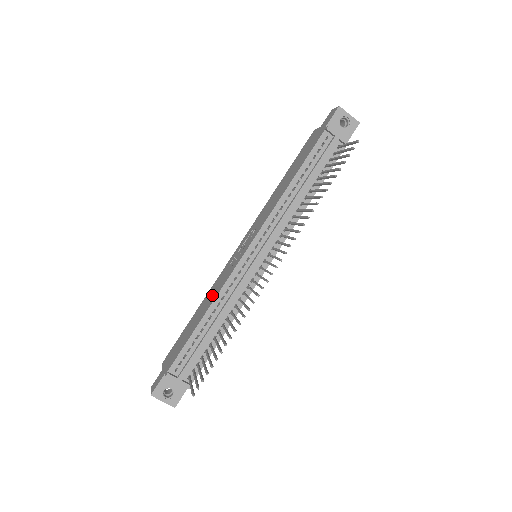
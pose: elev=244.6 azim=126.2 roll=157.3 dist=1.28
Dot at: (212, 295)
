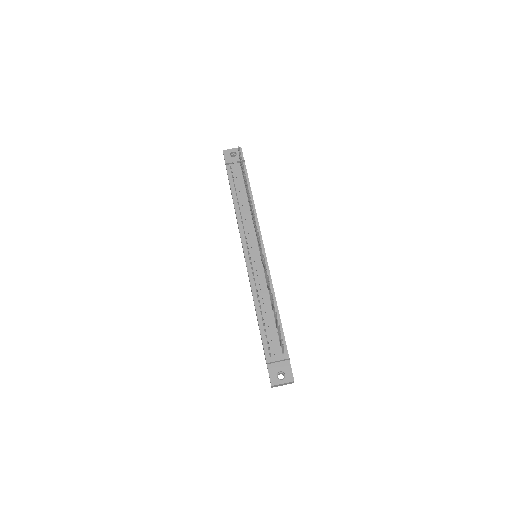
Dot at: occluded
